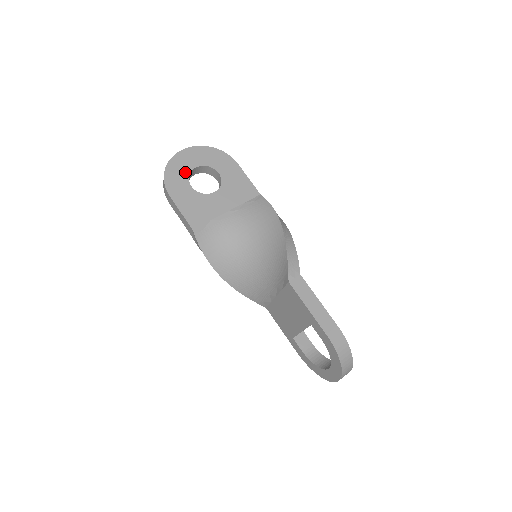
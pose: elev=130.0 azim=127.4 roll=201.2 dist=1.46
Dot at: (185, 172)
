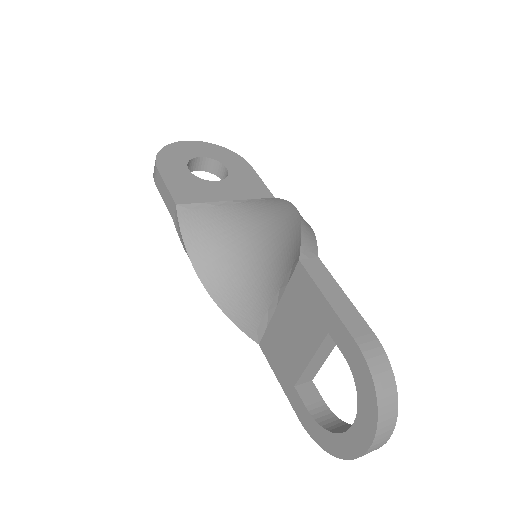
Dot at: (185, 157)
